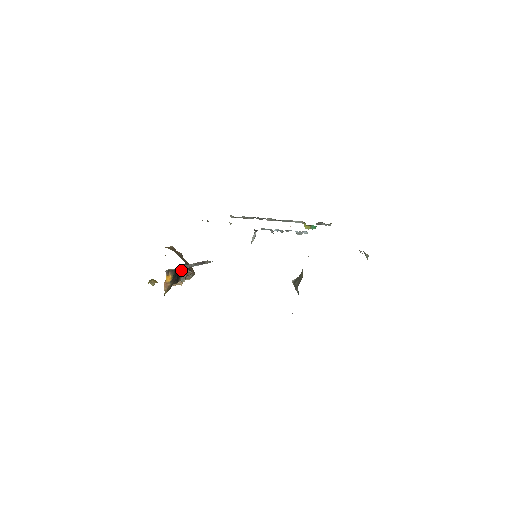
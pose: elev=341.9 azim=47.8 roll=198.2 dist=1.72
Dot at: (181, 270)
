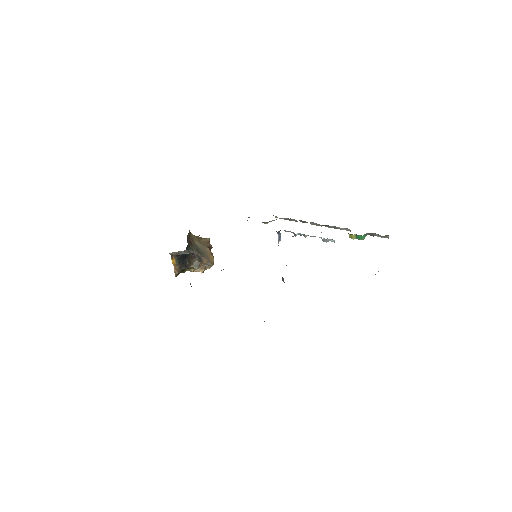
Dot at: (187, 257)
